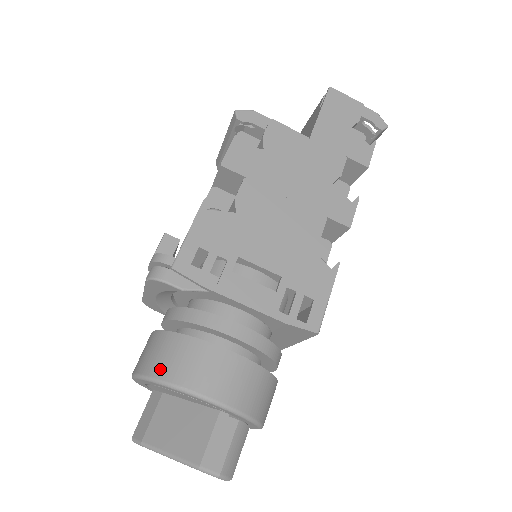
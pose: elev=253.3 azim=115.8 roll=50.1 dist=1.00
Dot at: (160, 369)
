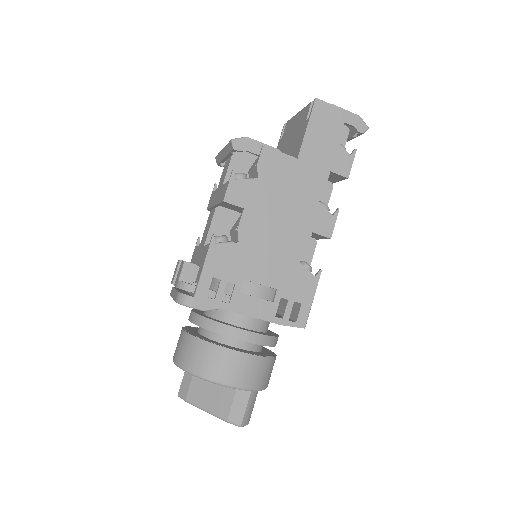
Dot at: (195, 367)
